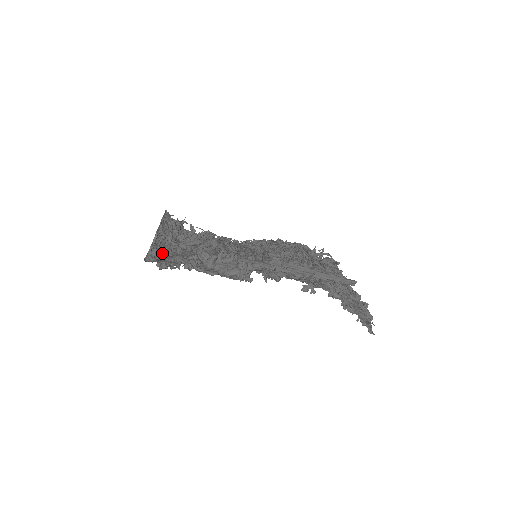
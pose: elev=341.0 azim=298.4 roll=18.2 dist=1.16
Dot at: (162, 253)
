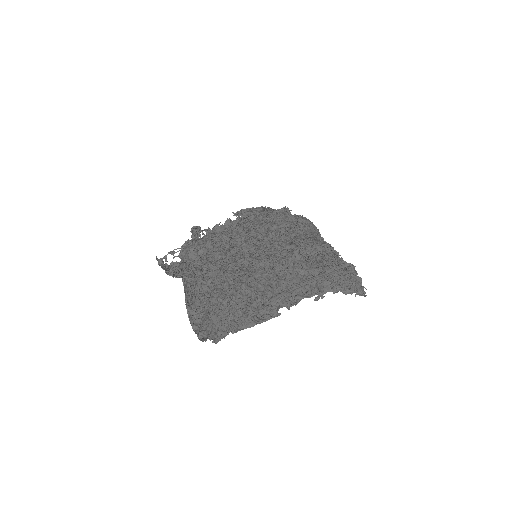
Dot at: (197, 309)
